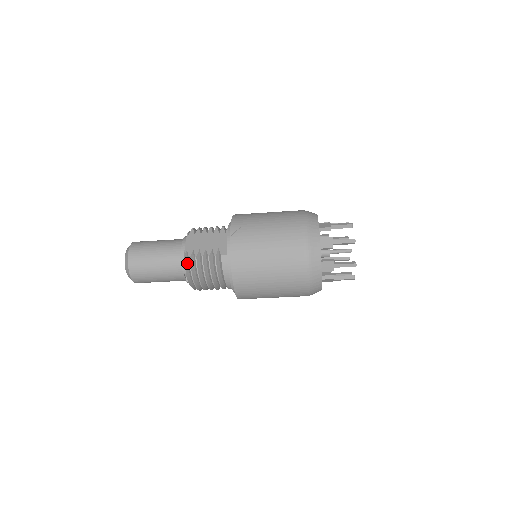
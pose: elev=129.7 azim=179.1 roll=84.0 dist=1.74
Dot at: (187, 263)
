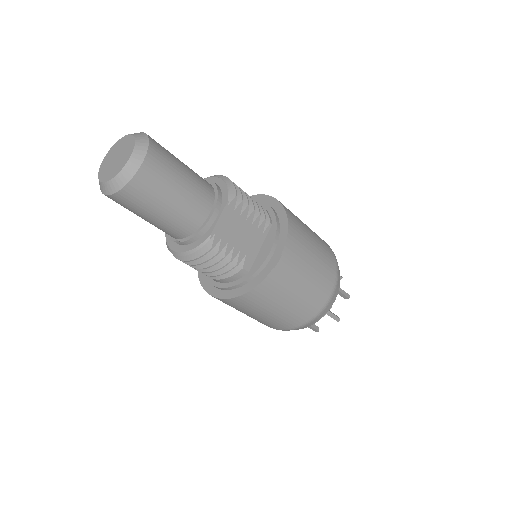
Dot at: (201, 247)
